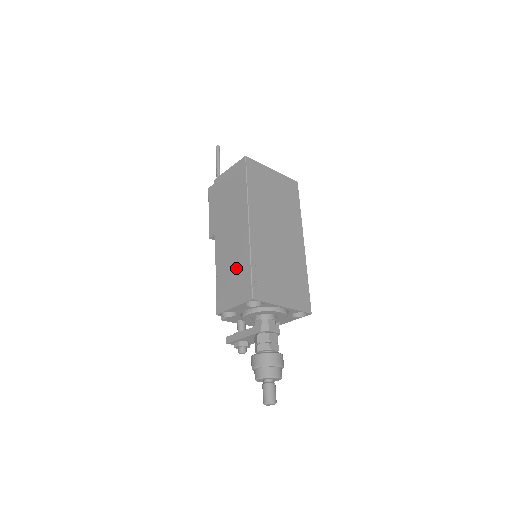
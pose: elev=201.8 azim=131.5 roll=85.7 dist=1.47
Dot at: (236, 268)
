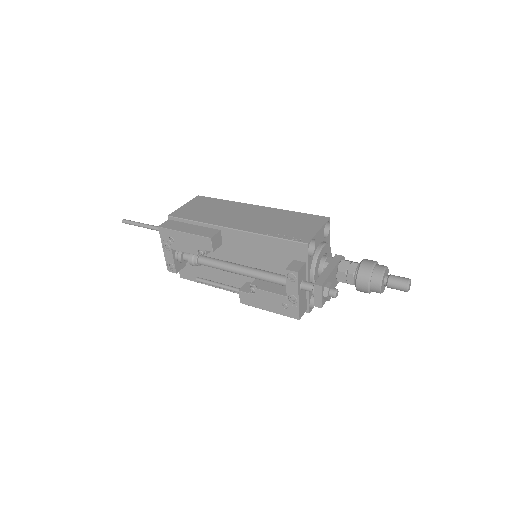
Dot at: (286, 220)
